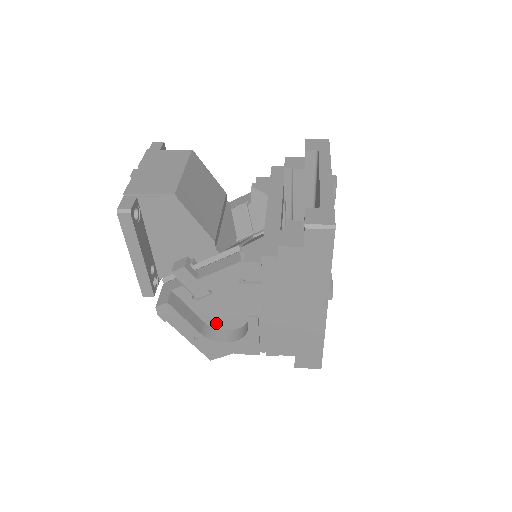
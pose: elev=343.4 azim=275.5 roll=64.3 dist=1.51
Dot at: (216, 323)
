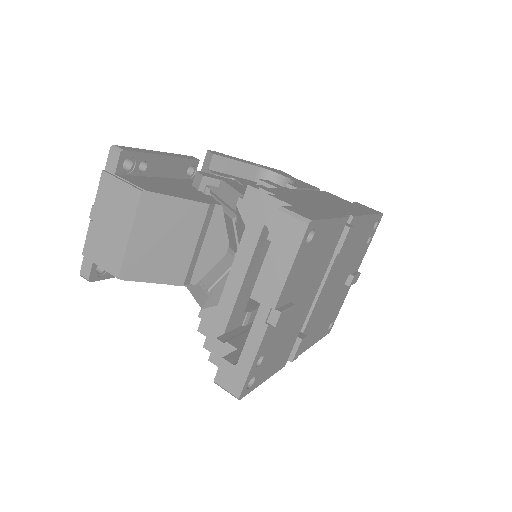
Dot at: occluded
